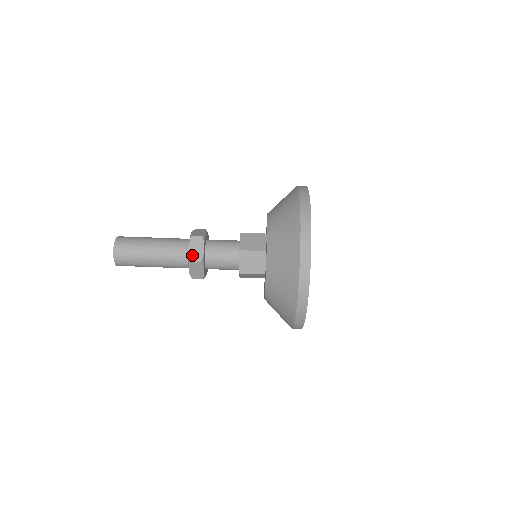
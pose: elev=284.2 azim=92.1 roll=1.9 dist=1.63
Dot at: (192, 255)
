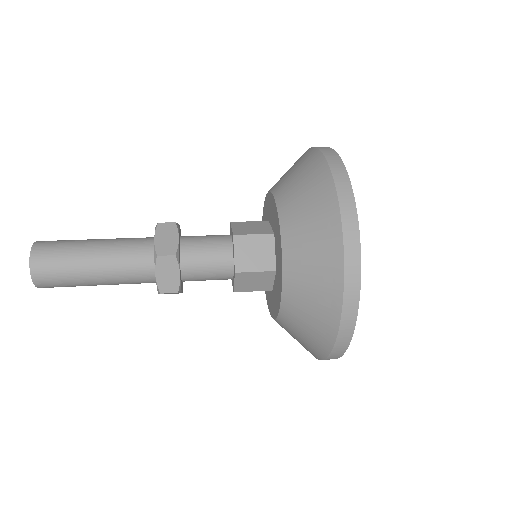
Dot at: occluded
